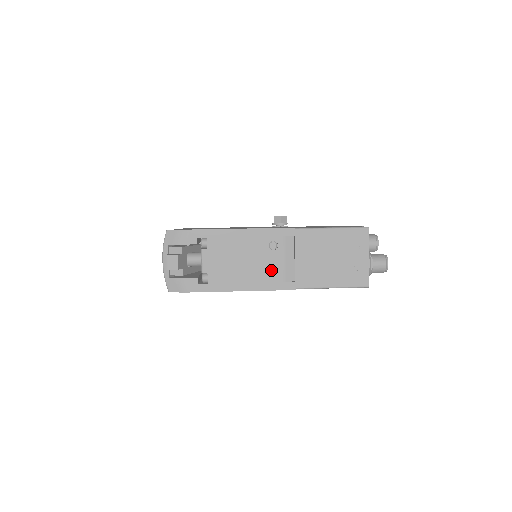
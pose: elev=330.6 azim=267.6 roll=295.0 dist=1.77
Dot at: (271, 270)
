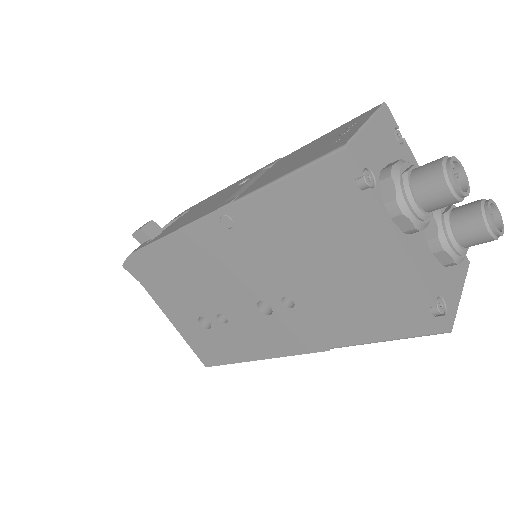
Dot at: (222, 200)
